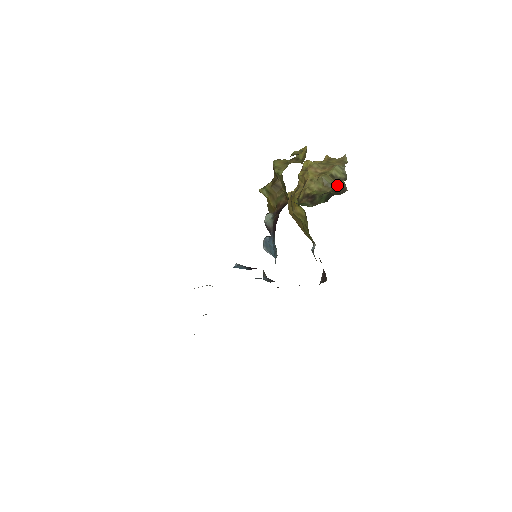
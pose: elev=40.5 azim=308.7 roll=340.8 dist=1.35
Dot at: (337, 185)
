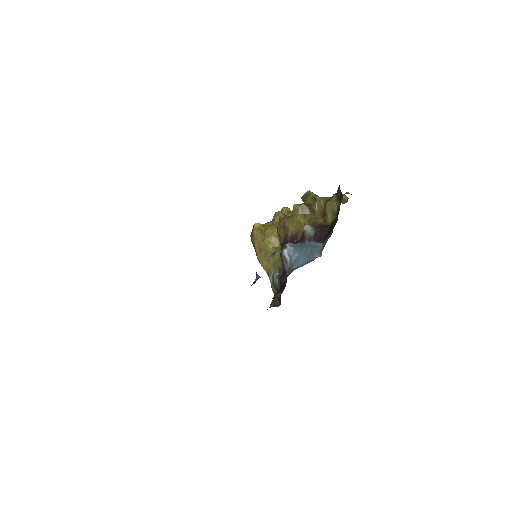
Dot at: occluded
